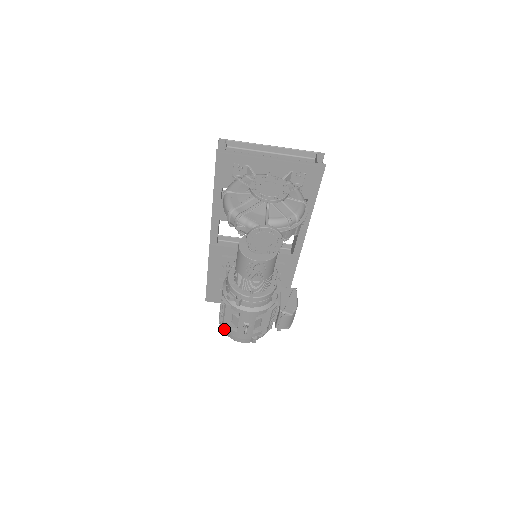
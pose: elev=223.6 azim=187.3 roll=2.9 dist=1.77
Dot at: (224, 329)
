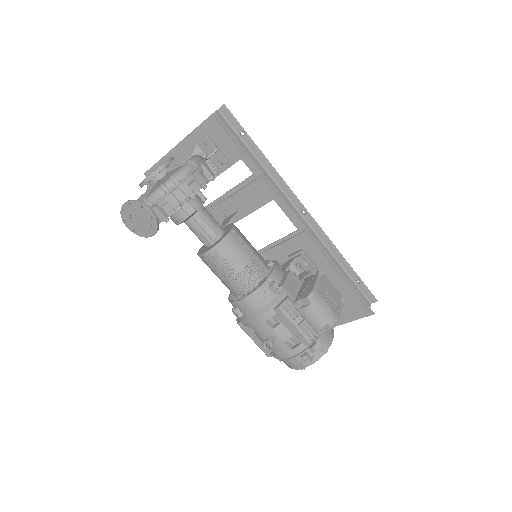
Dot at: occluded
